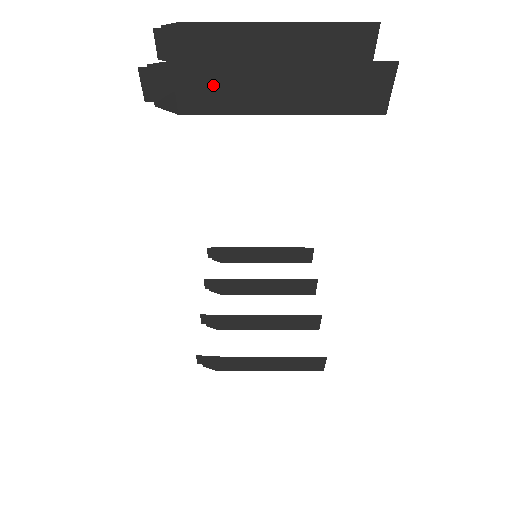
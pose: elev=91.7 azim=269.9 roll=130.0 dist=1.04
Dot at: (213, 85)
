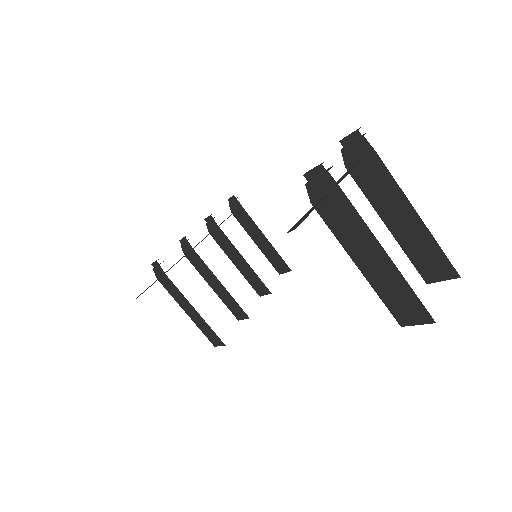
Dot at: (345, 219)
